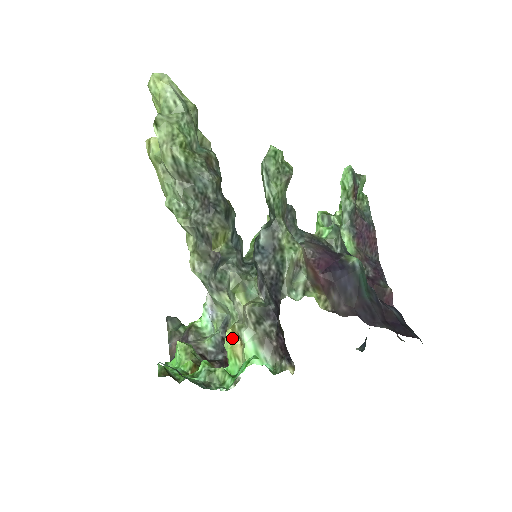
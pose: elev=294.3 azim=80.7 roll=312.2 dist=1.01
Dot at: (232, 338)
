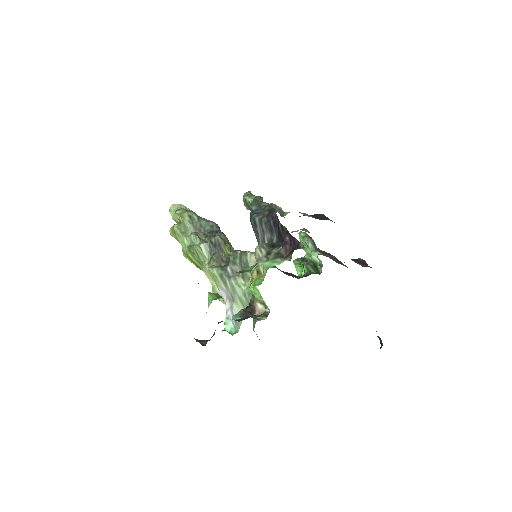
Dot at: (253, 281)
